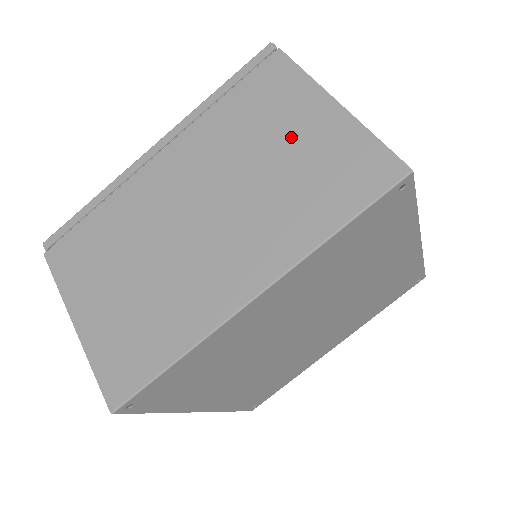
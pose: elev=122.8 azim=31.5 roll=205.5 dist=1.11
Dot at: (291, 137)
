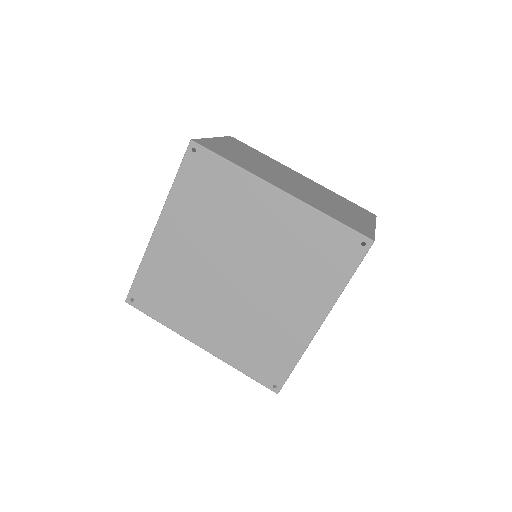
Dot at: (349, 212)
